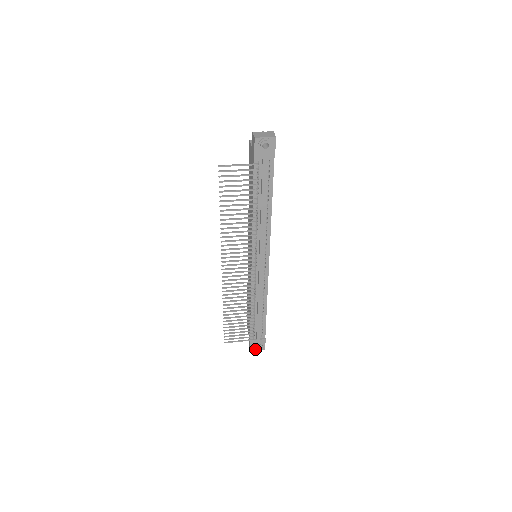
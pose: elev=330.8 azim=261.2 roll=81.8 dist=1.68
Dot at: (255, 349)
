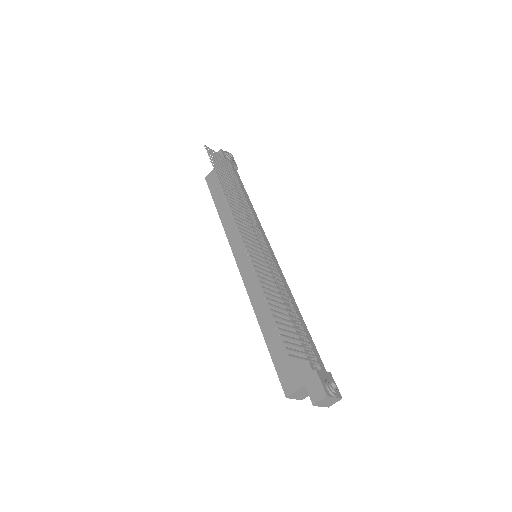
Dot at: (330, 386)
